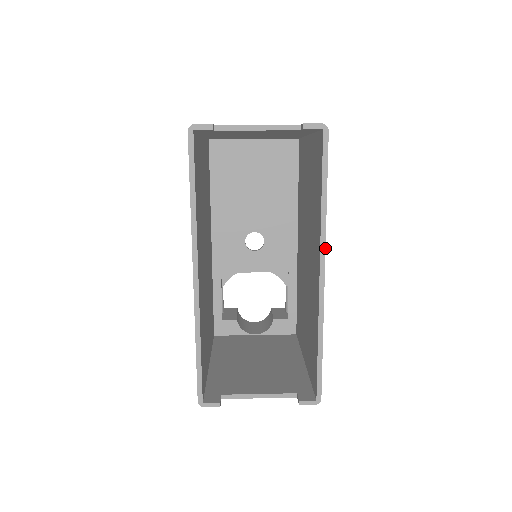
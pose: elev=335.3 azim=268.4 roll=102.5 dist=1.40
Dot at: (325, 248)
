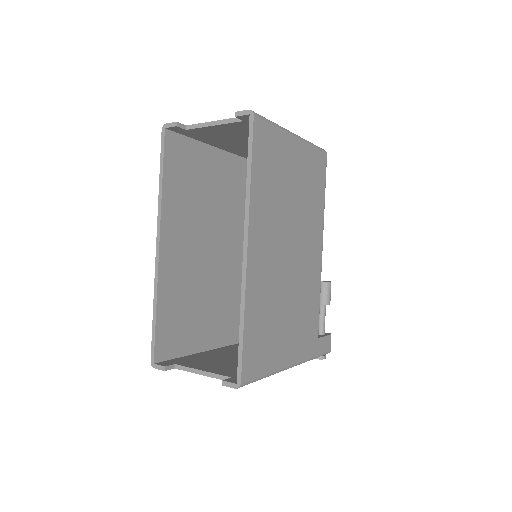
Dot at: (248, 224)
